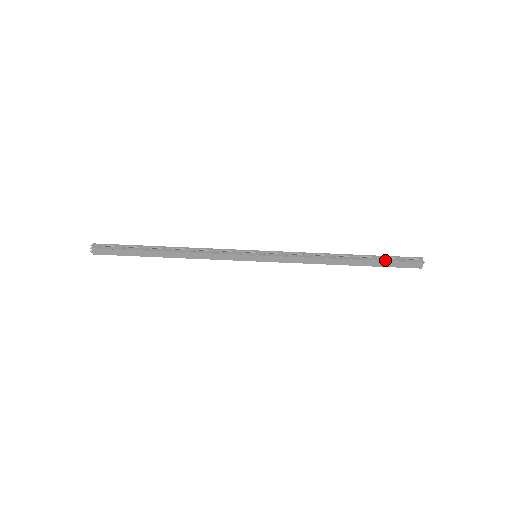
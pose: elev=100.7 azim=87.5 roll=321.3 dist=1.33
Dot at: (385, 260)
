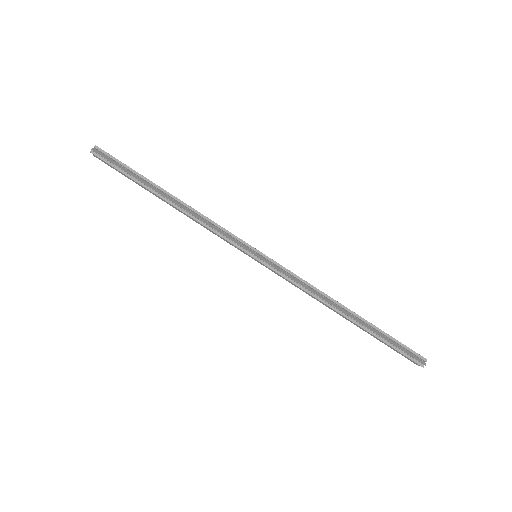
Dot at: (384, 341)
